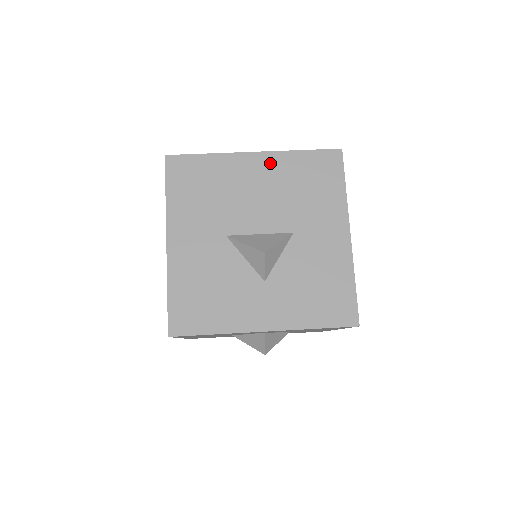
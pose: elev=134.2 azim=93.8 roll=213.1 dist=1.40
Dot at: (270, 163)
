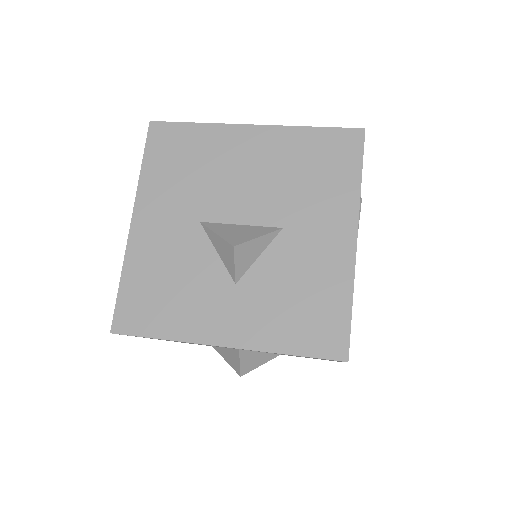
Dot at: (270, 139)
